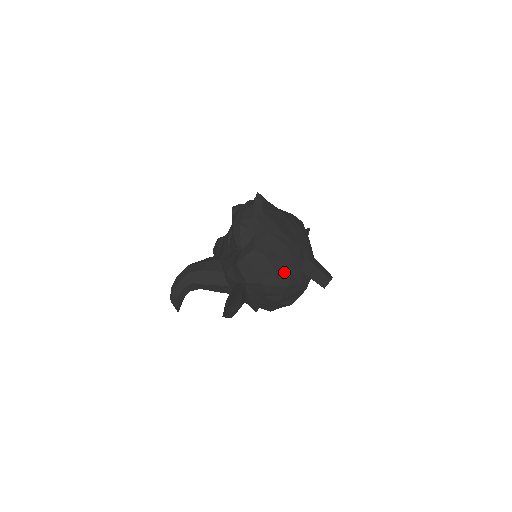
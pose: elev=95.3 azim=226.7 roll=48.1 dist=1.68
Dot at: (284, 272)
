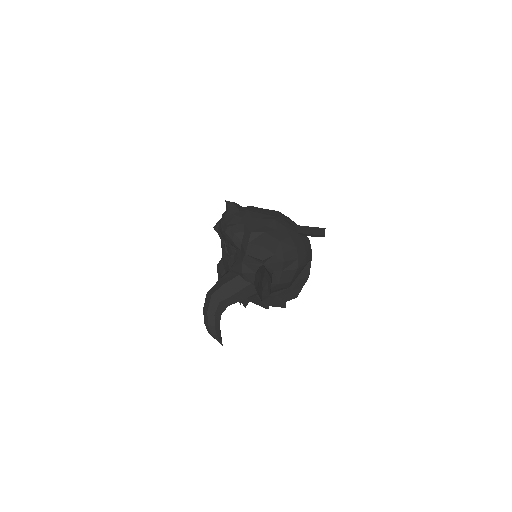
Dot at: (286, 238)
